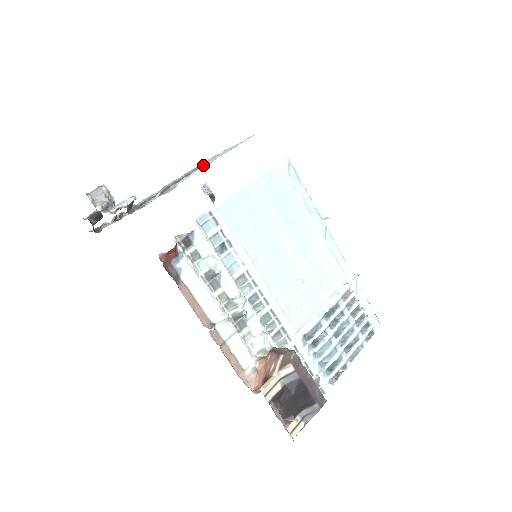
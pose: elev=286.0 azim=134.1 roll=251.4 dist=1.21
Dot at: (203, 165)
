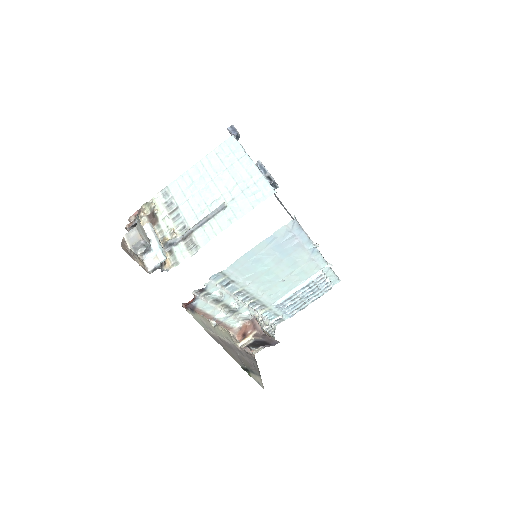
Dot at: (222, 209)
